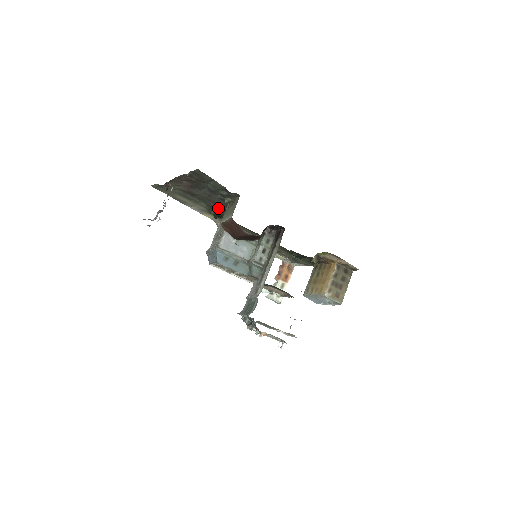
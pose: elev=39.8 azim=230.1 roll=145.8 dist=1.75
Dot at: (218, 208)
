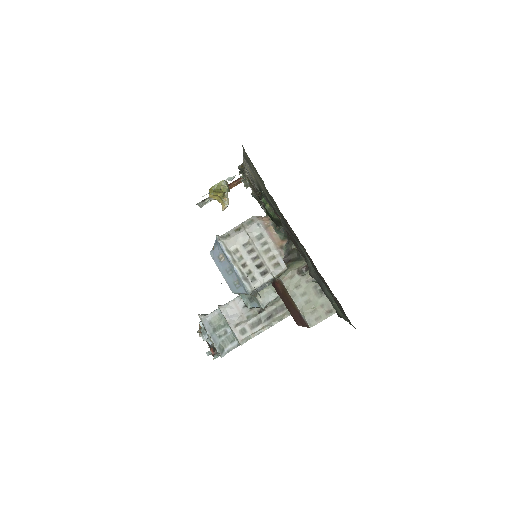
Dot at: occluded
